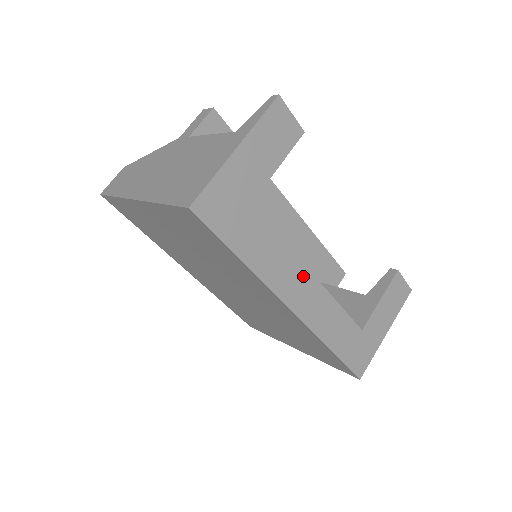
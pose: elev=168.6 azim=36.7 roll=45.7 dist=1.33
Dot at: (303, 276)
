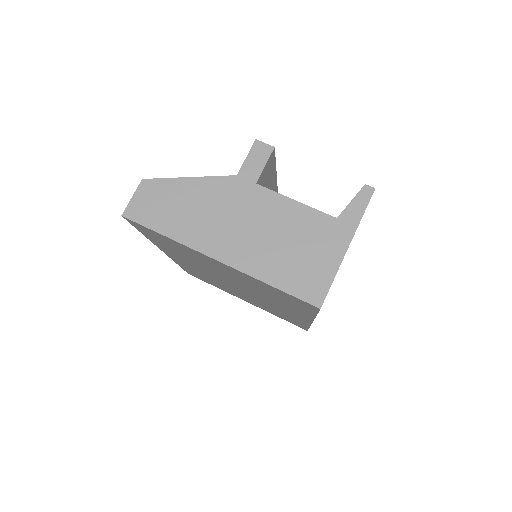
Dot at: occluded
